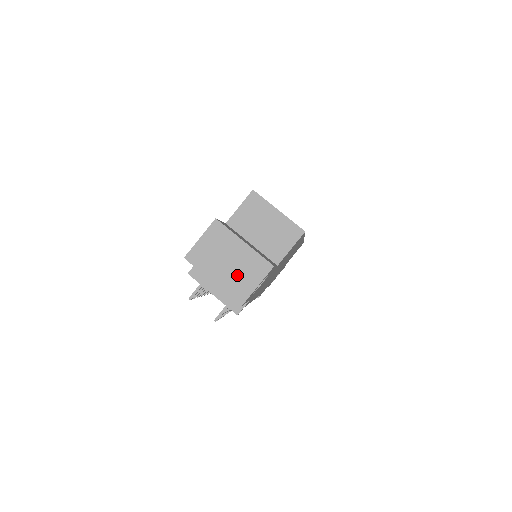
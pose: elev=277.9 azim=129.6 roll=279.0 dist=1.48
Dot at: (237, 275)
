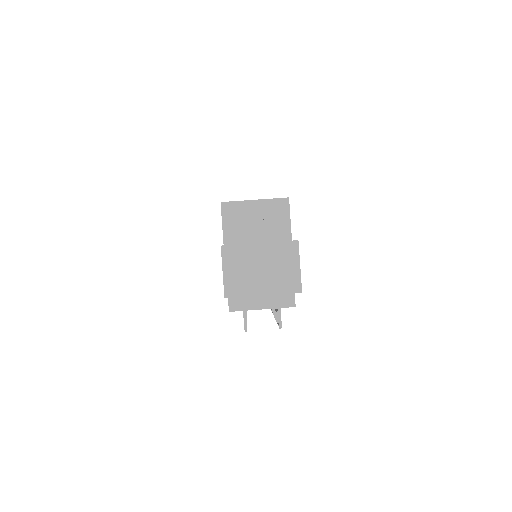
Dot at: (277, 273)
